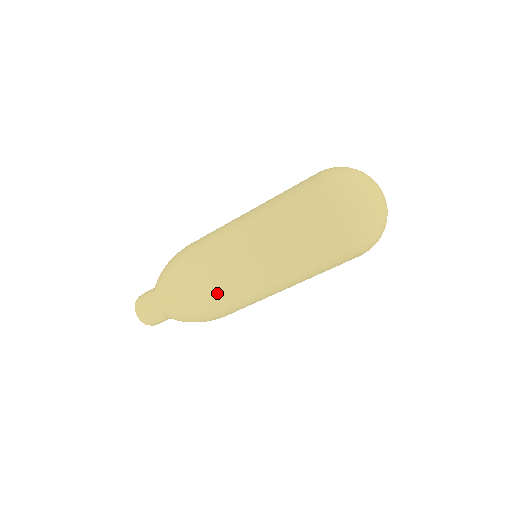
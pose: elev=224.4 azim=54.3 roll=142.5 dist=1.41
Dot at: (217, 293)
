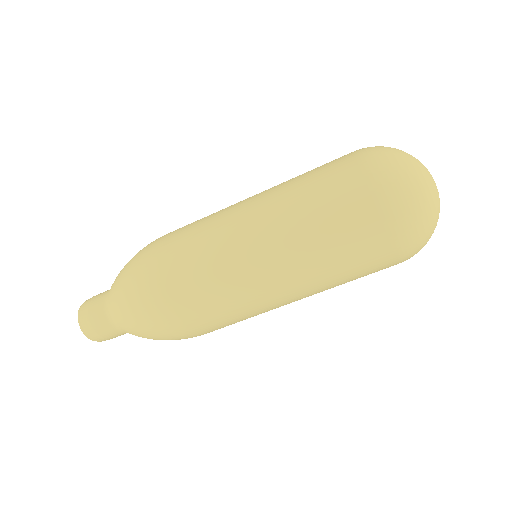
Dot at: (186, 239)
